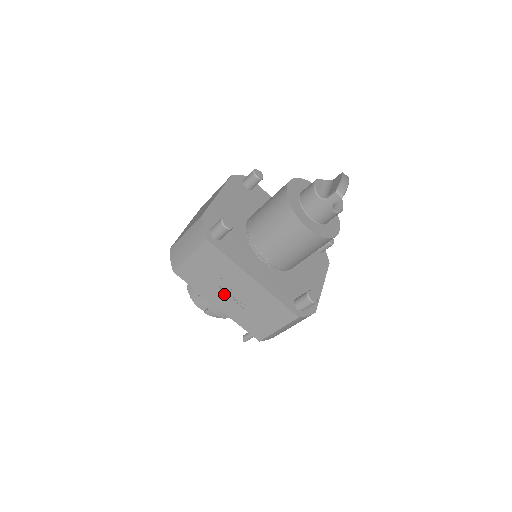
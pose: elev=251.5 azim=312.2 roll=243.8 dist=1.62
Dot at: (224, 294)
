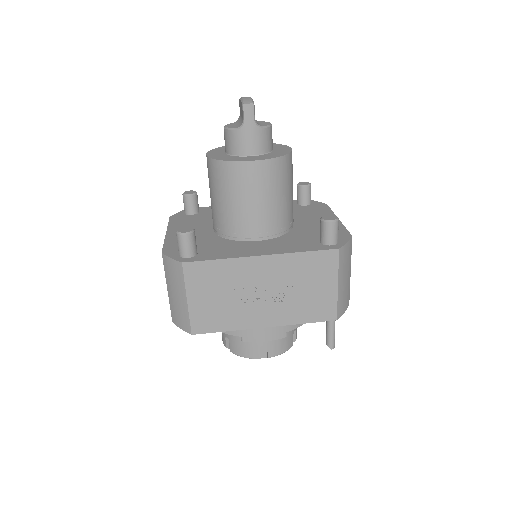
Dot at: (255, 305)
